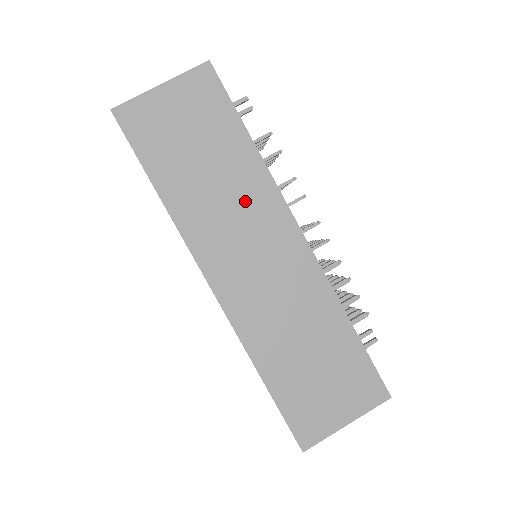
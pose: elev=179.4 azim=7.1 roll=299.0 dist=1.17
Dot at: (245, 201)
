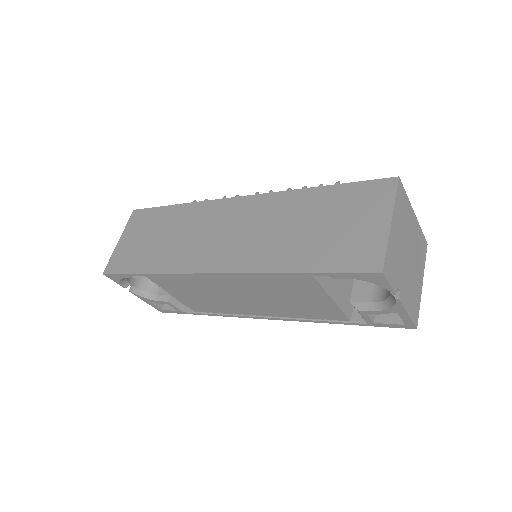
Dot at: (195, 224)
